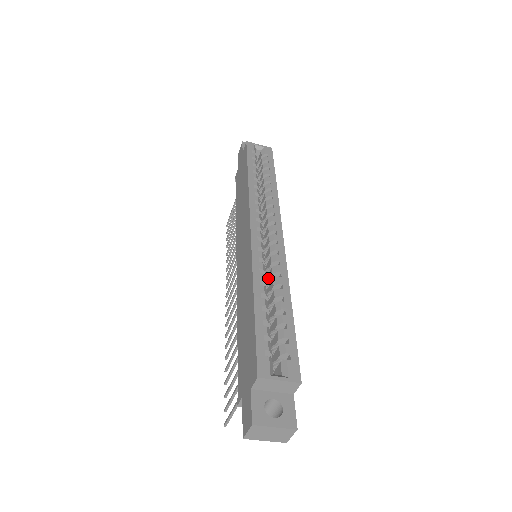
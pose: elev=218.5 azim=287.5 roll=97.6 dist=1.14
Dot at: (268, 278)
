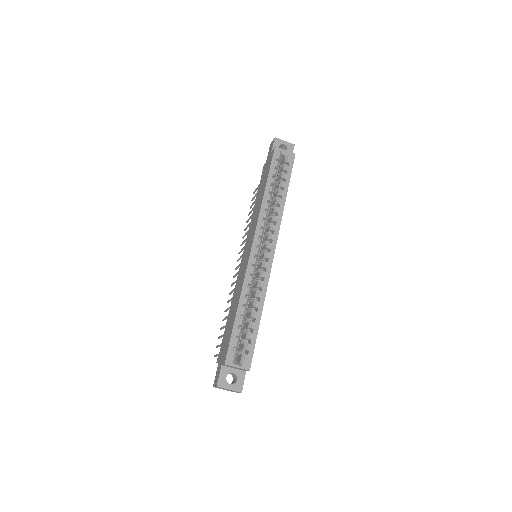
Dot at: (255, 285)
